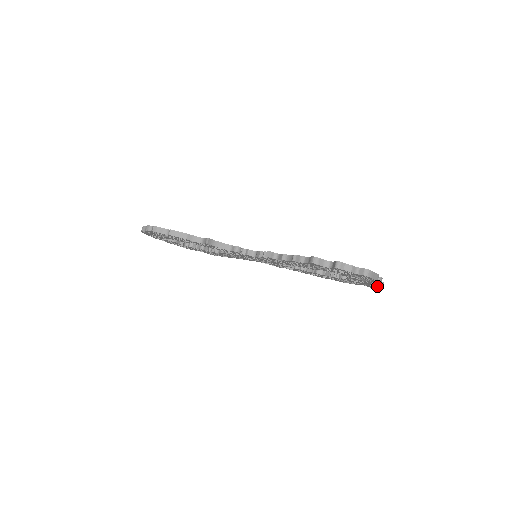
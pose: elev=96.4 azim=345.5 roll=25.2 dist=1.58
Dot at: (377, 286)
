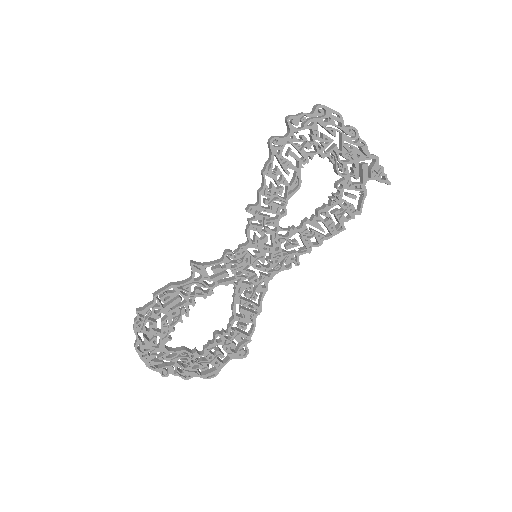
Dot at: (368, 154)
